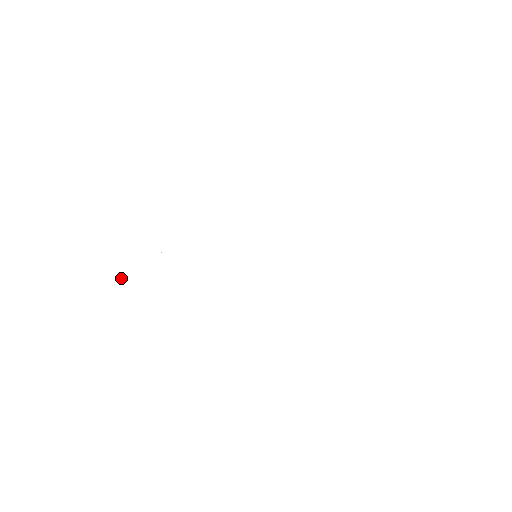
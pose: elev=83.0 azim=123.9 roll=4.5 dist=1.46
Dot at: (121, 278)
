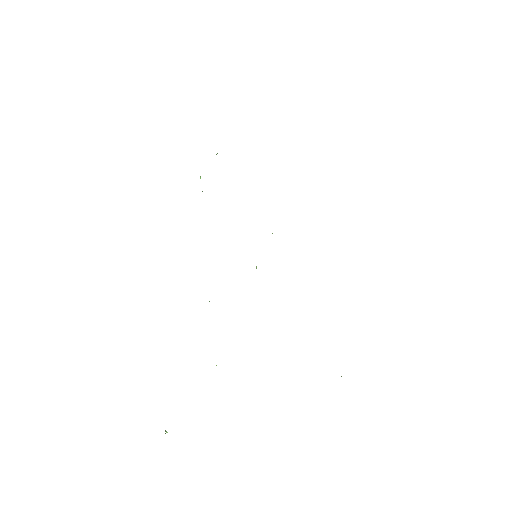
Dot at: occluded
